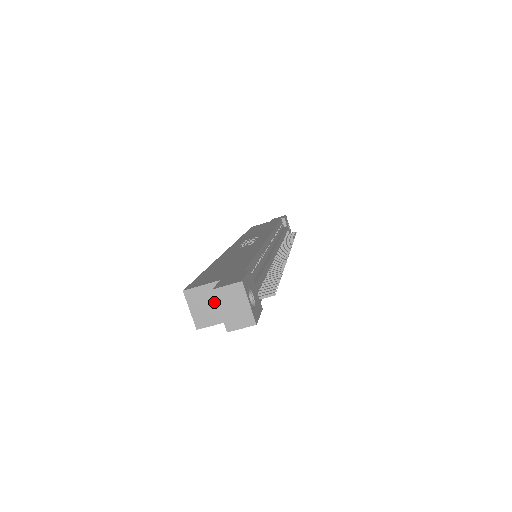
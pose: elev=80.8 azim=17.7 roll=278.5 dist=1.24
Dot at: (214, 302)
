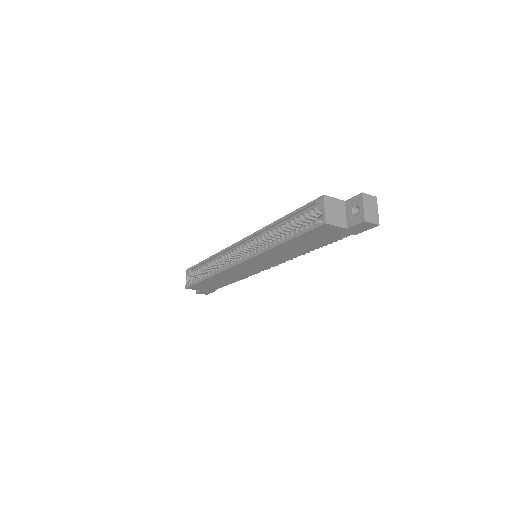
Dot at: (339, 212)
